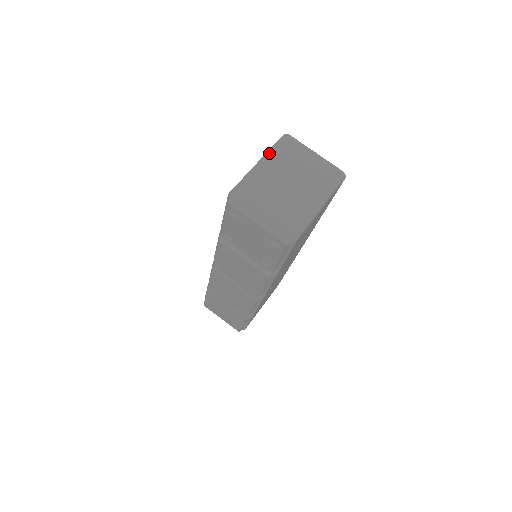
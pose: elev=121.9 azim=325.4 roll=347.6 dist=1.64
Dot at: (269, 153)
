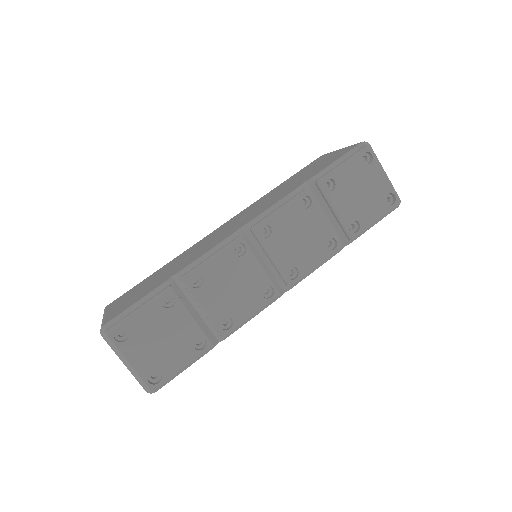
Dot at: occluded
